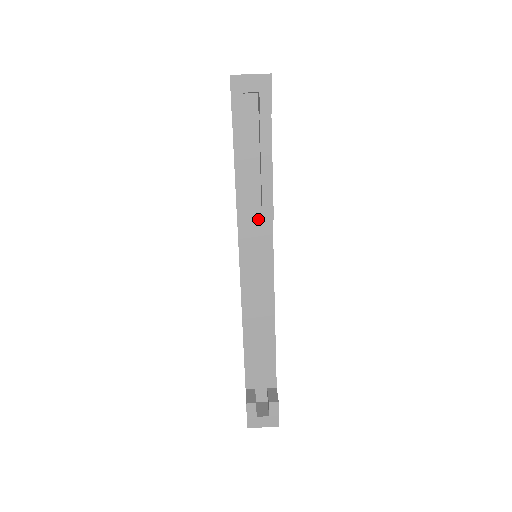
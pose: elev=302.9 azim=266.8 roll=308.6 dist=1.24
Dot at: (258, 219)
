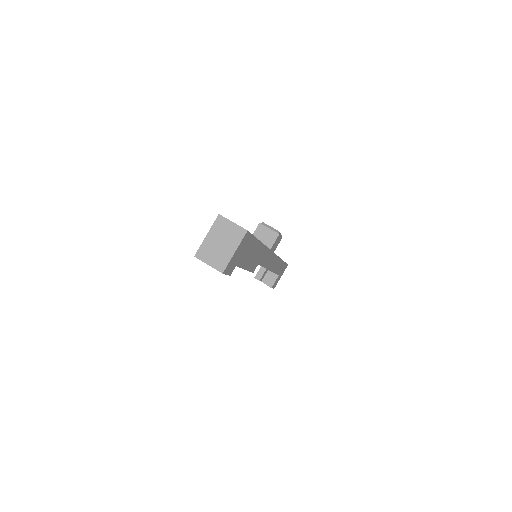
Dot at: occluded
